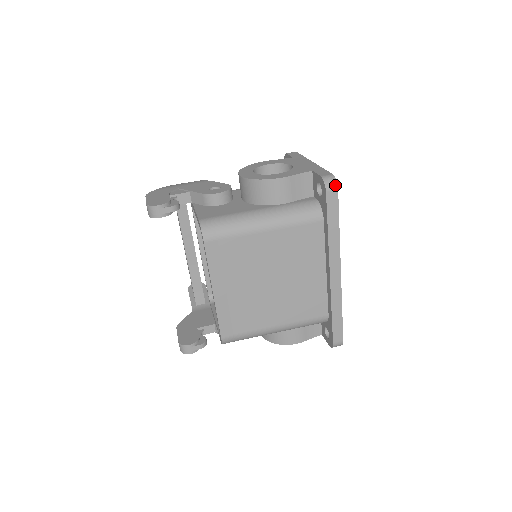
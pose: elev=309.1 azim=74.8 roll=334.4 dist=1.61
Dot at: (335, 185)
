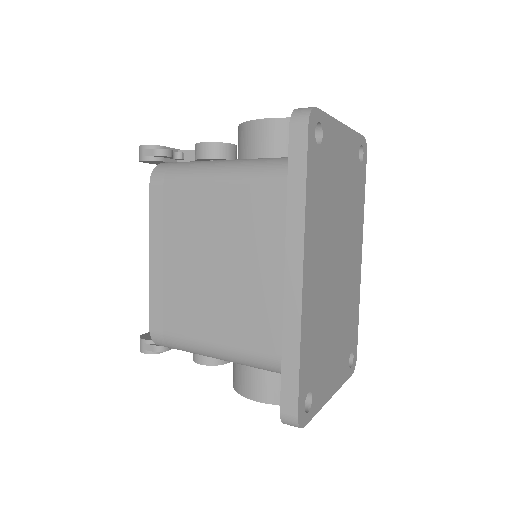
Dot at: (306, 117)
